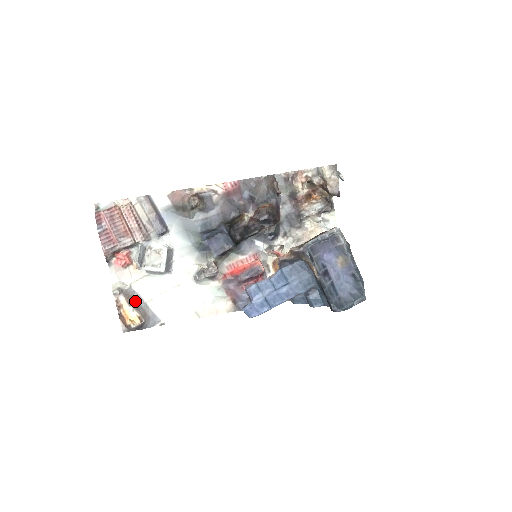
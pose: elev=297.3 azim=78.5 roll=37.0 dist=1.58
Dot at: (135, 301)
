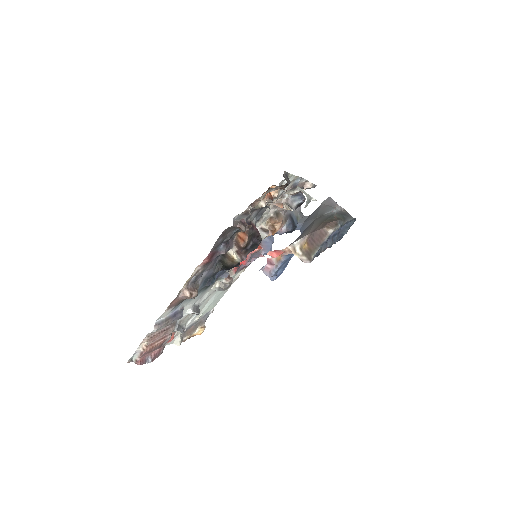
Dot at: (191, 328)
